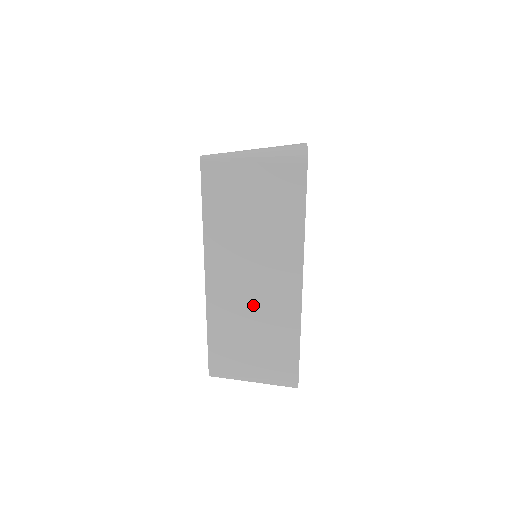
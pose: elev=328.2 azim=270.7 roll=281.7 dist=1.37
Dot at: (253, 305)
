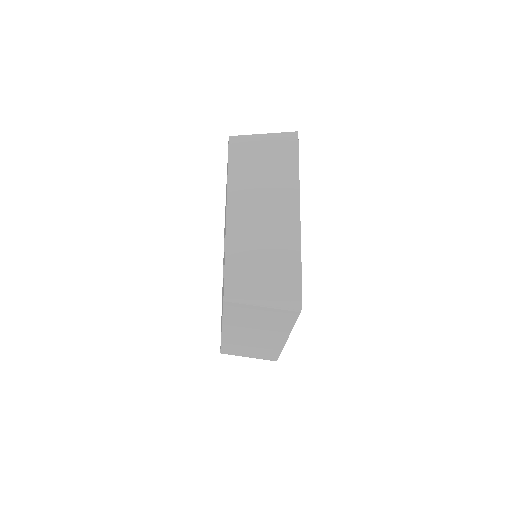
Dot at: (263, 232)
